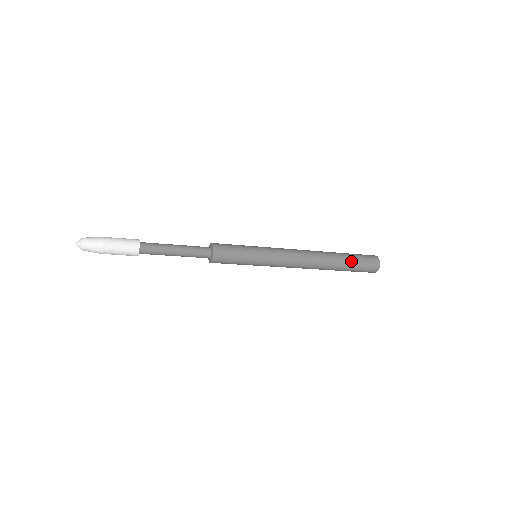
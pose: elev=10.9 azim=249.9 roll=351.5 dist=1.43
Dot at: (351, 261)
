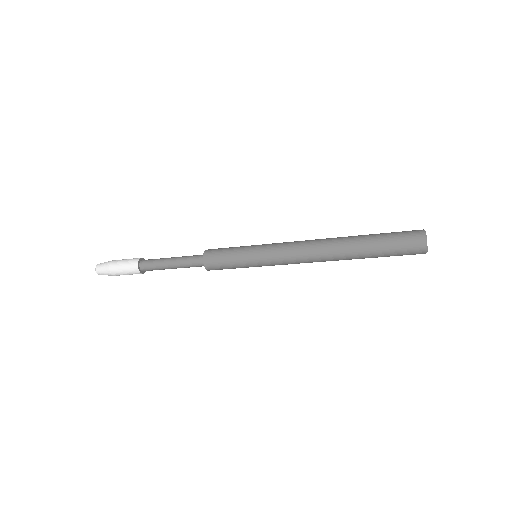
Dot at: (378, 251)
